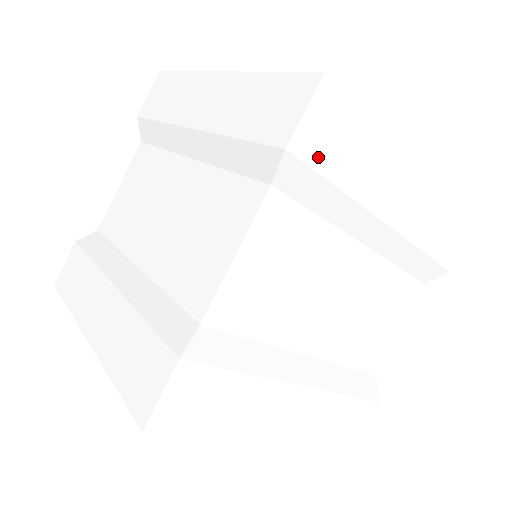
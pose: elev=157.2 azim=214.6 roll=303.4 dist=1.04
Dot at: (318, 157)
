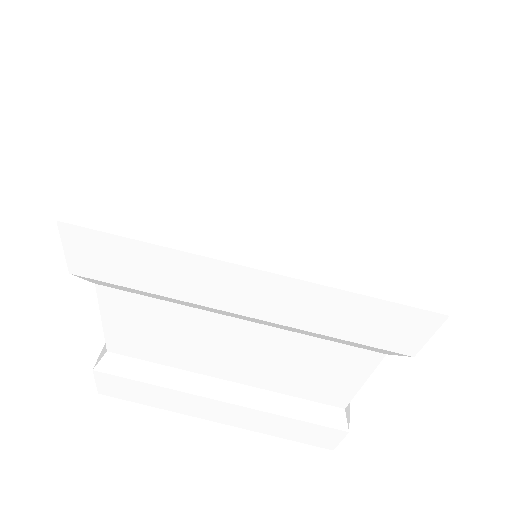
Dot at: (105, 275)
